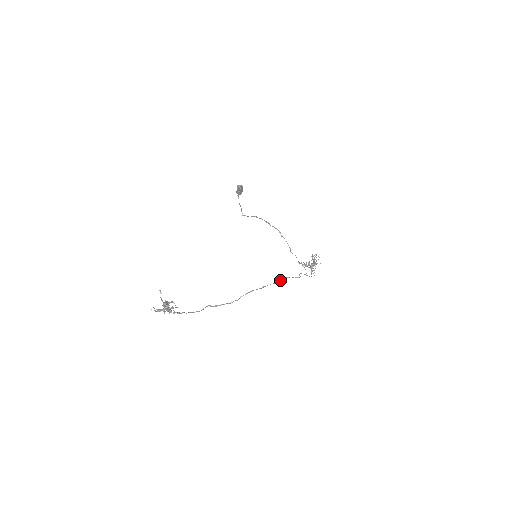
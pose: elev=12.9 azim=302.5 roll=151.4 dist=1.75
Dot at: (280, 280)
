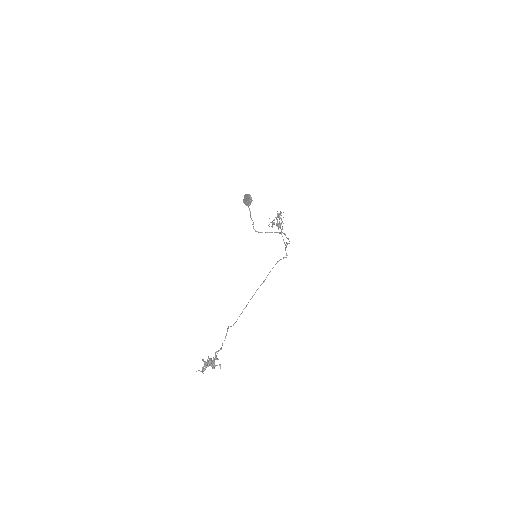
Dot at: (273, 267)
